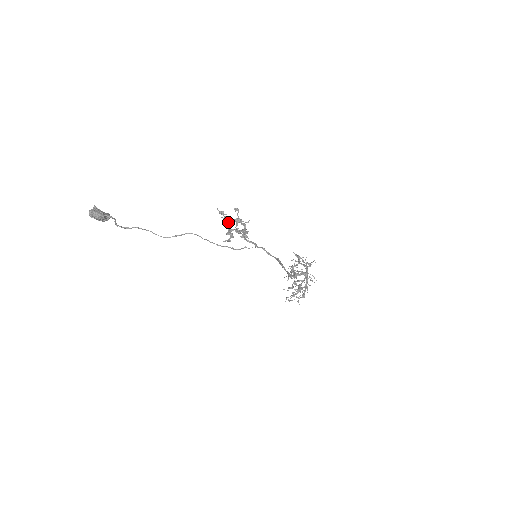
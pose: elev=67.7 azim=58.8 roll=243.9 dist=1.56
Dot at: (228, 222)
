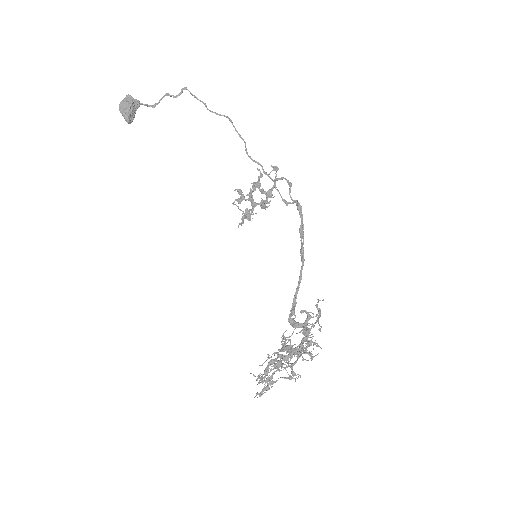
Dot at: (238, 208)
